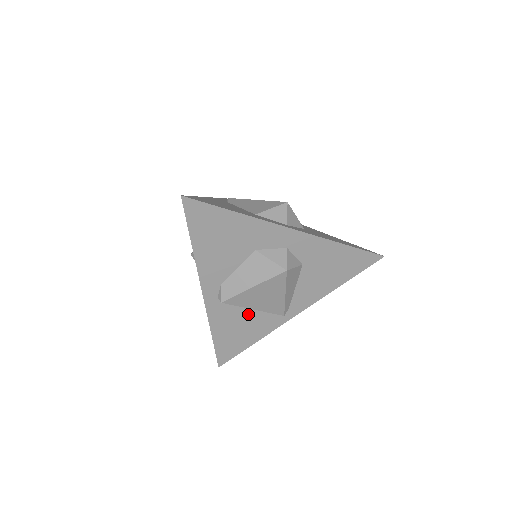
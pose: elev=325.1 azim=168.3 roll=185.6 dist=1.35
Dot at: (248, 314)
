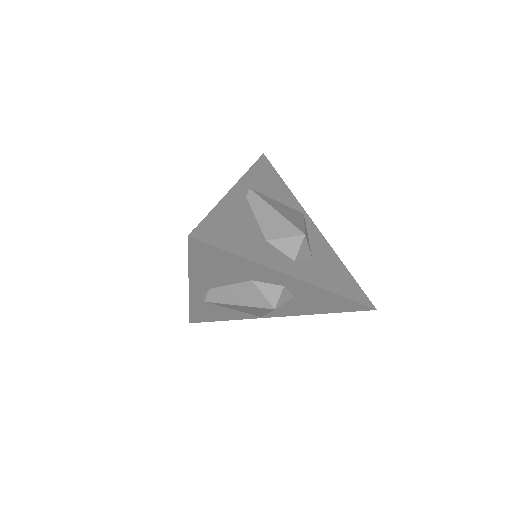
Dot at: occluded
